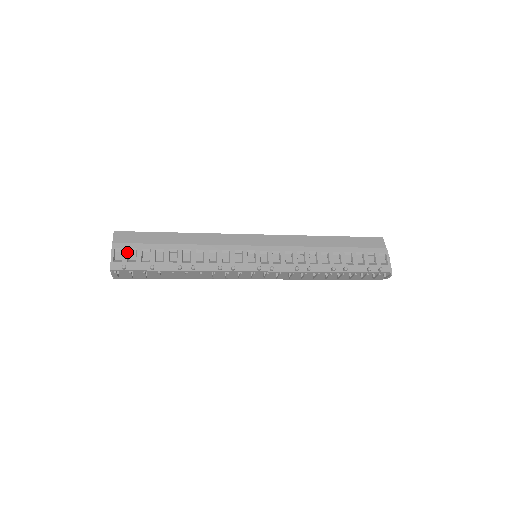
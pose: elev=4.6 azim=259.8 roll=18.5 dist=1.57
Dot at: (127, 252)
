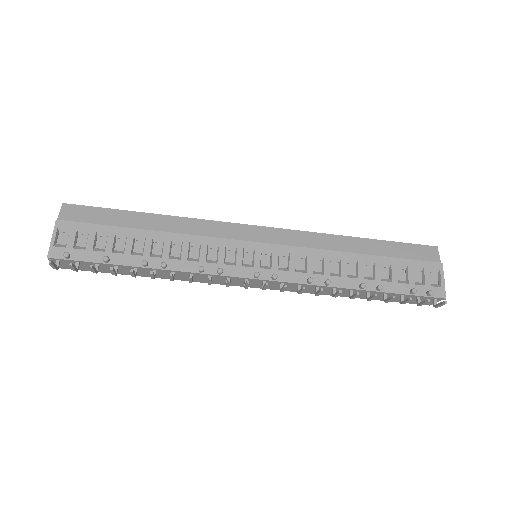
Dot at: (75, 234)
